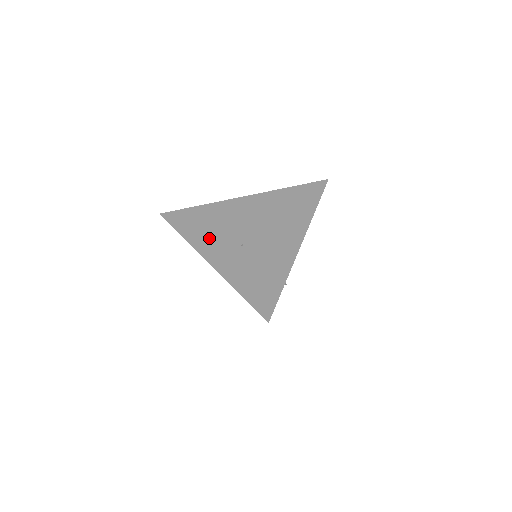
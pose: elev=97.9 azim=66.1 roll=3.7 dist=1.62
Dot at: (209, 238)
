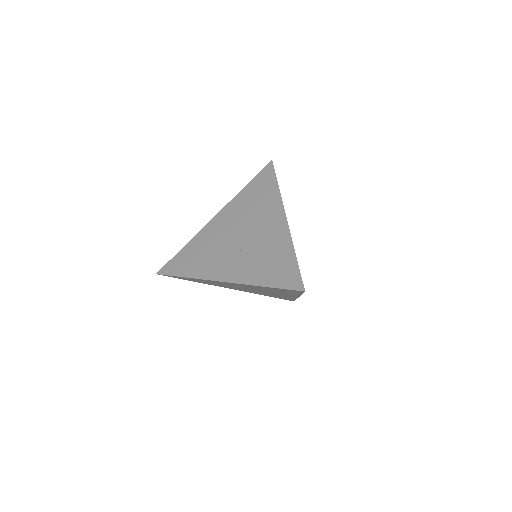
Dot at: (210, 264)
